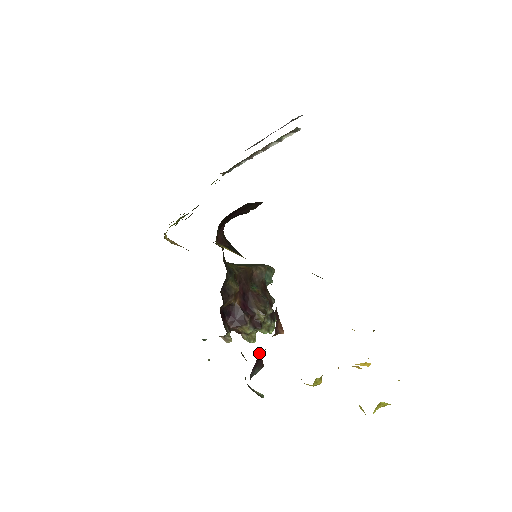
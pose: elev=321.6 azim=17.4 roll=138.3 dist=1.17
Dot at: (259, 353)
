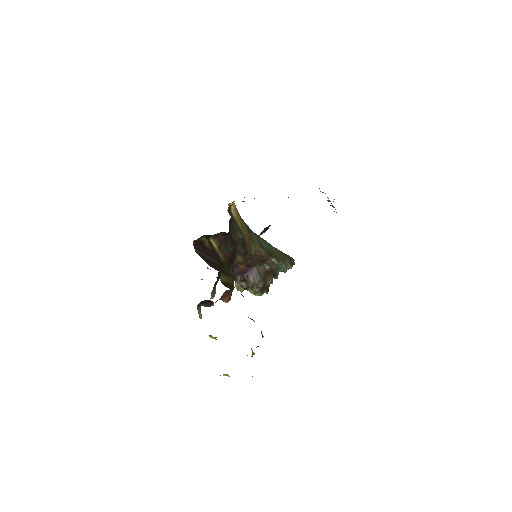
Dot at: (208, 300)
